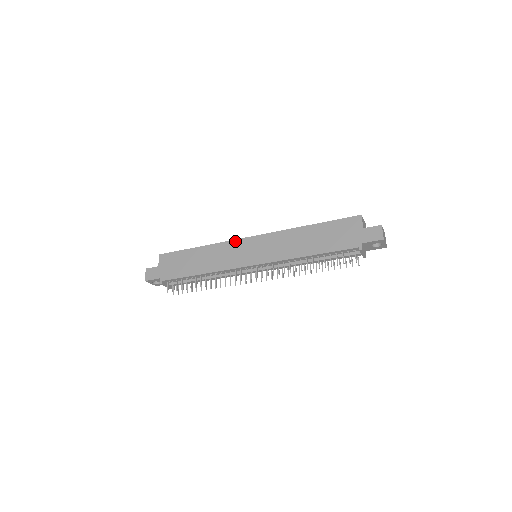
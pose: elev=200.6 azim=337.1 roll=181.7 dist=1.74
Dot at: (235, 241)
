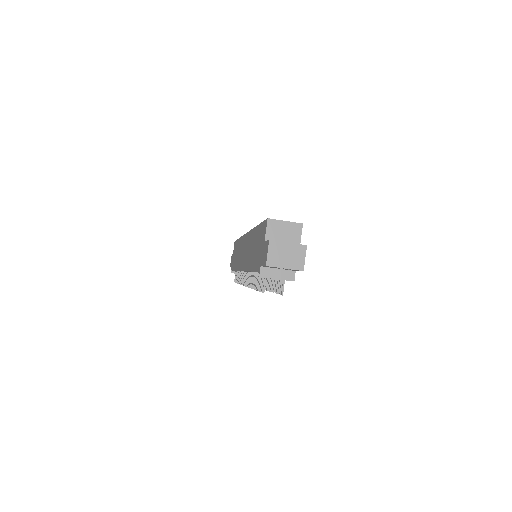
Dot at: (243, 237)
